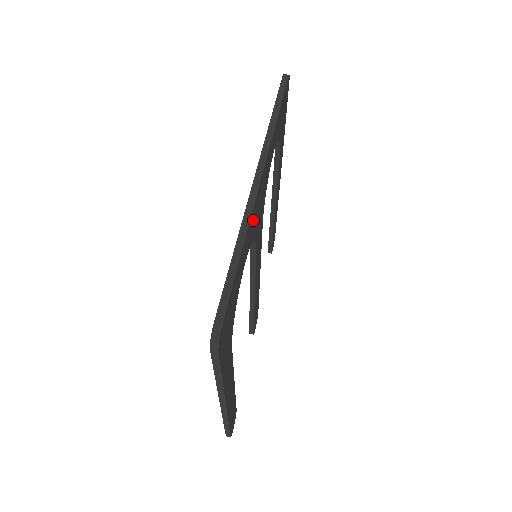
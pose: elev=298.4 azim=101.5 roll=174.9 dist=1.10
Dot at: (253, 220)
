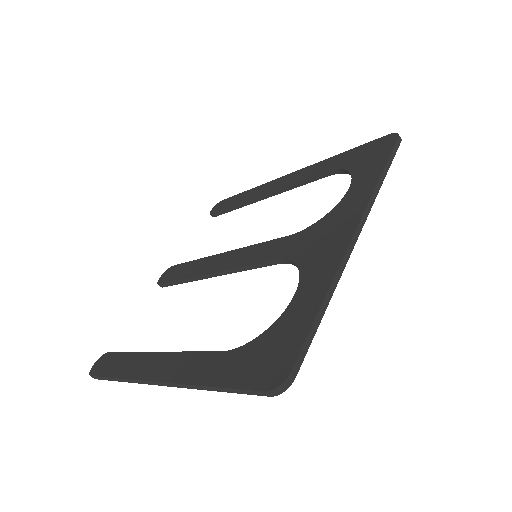
Dot at: occluded
